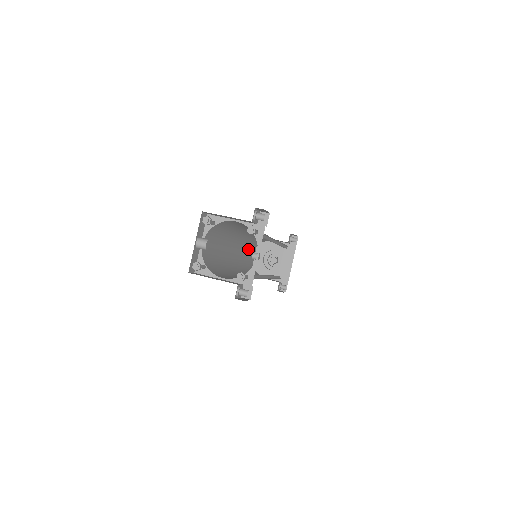
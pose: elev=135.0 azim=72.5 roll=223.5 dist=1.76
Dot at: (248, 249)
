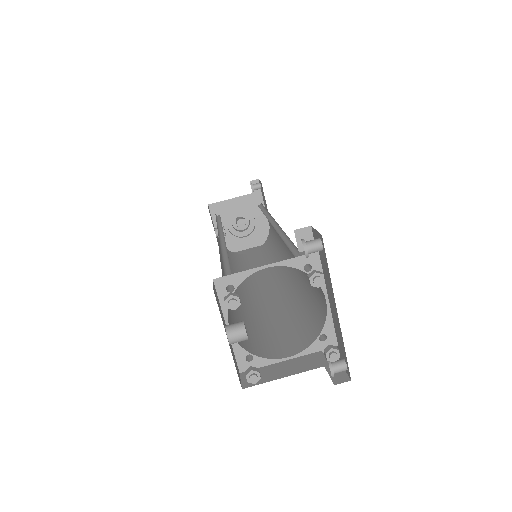
Dot at: occluded
